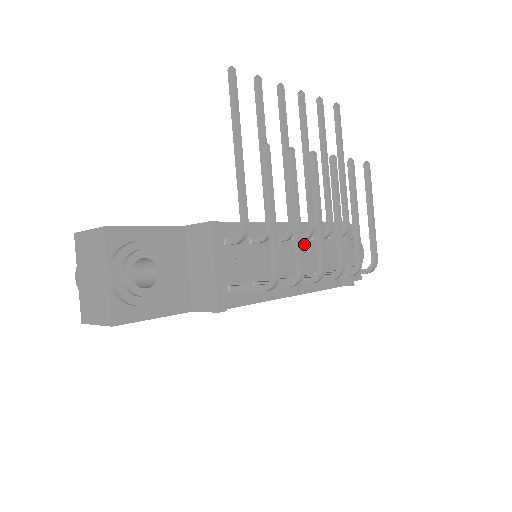
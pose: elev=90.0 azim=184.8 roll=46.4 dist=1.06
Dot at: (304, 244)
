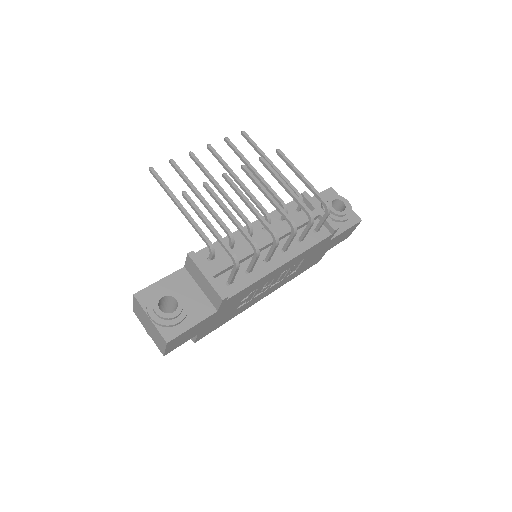
Dot at: (276, 227)
